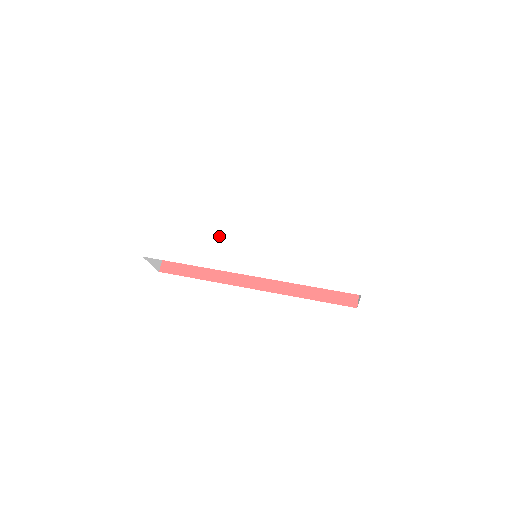
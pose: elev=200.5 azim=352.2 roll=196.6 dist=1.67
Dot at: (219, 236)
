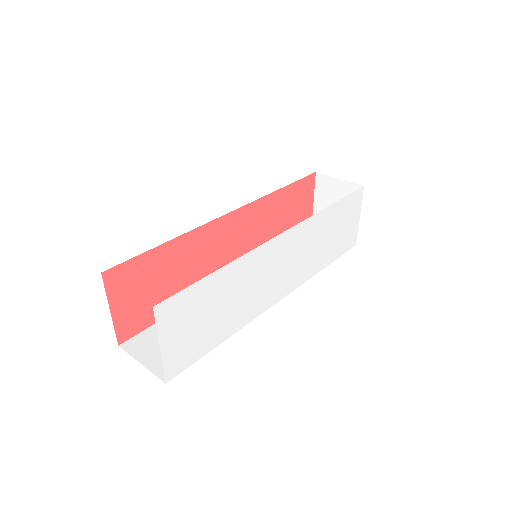
Dot at: (248, 283)
